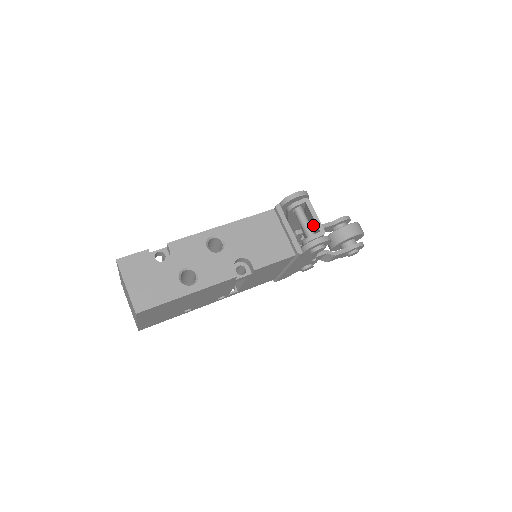
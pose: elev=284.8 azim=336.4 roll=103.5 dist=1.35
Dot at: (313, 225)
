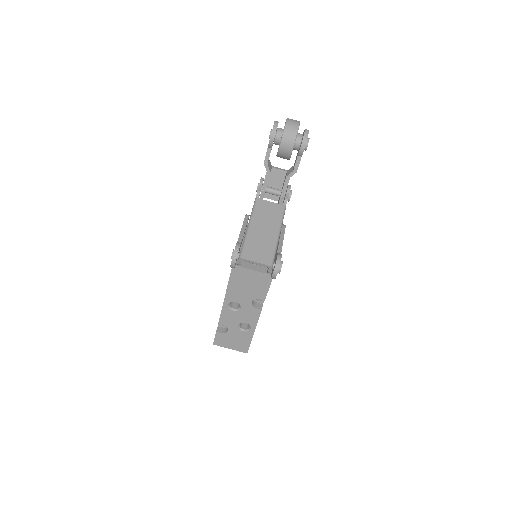
Dot at: (261, 254)
